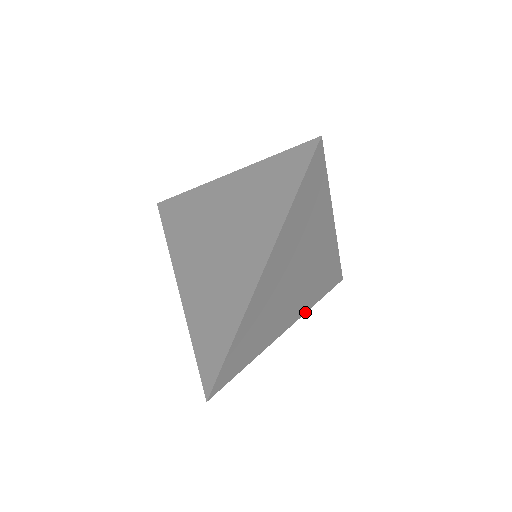
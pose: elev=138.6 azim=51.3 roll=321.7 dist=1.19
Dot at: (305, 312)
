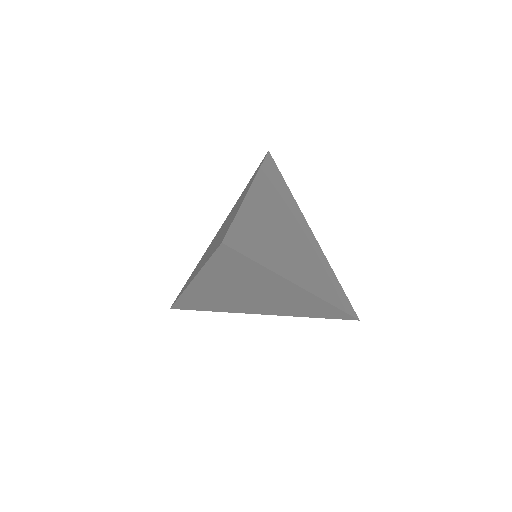
Dot at: (289, 315)
